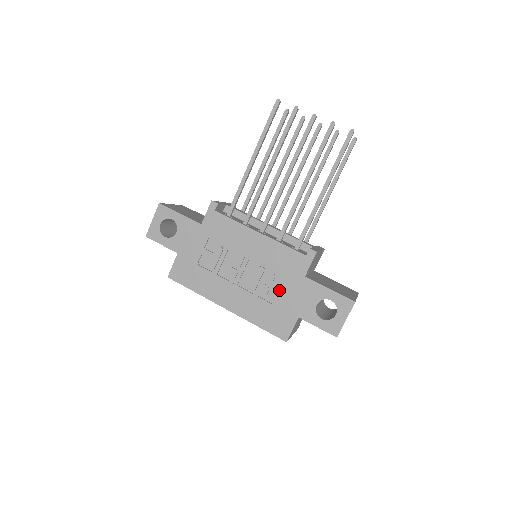
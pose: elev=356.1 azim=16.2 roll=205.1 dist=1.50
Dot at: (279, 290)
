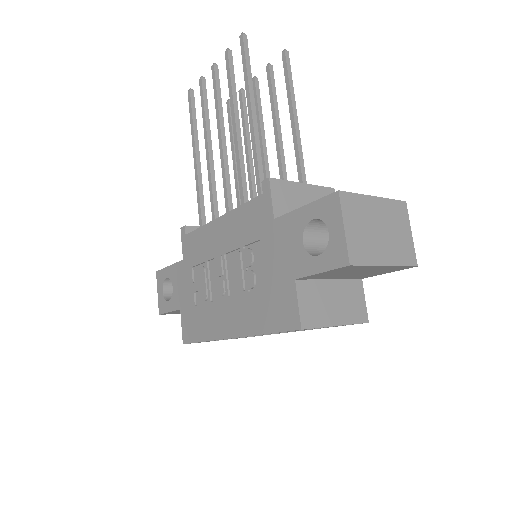
Dot at: (263, 264)
